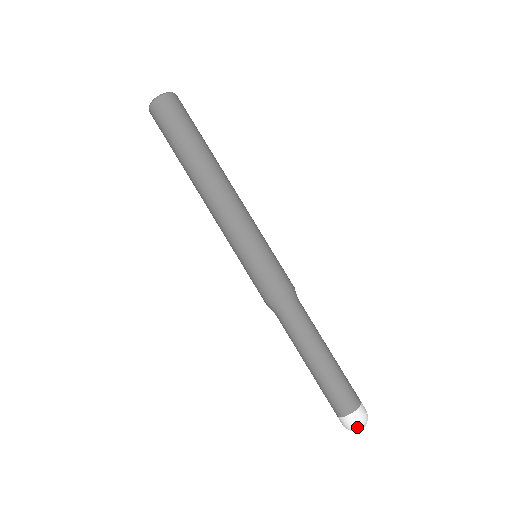
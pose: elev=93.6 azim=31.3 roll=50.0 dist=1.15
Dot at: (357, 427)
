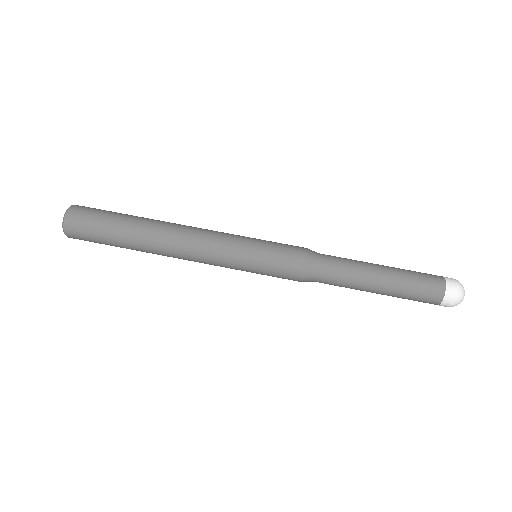
Dot at: (460, 285)
